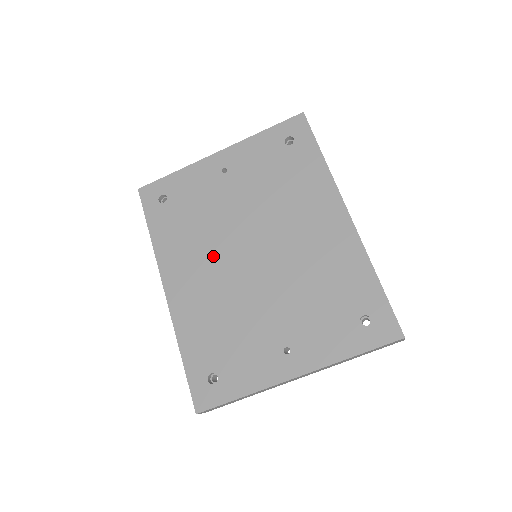
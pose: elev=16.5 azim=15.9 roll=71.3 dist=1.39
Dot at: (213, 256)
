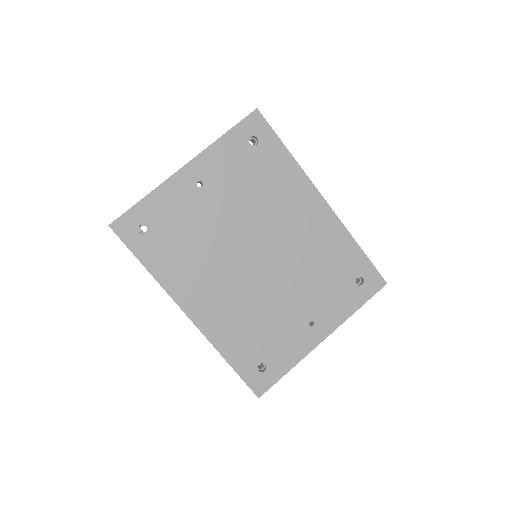
Dot at: (222, 270)
